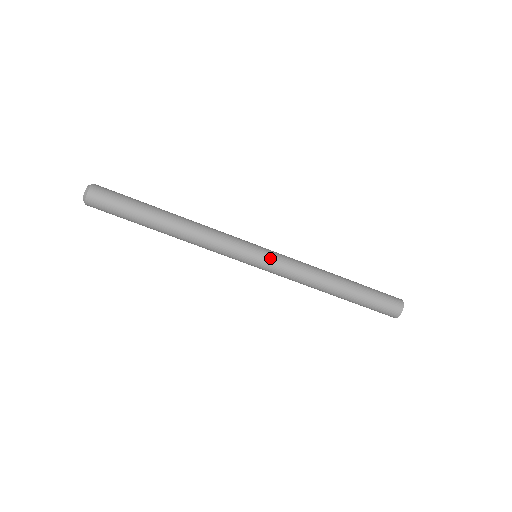
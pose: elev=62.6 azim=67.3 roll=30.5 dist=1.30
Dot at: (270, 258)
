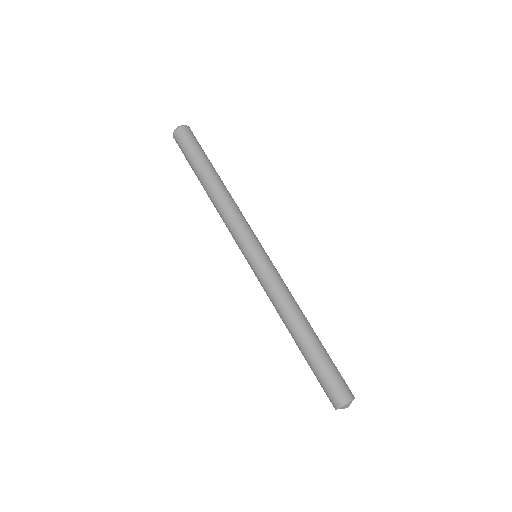
Dot at: (268, 260)
